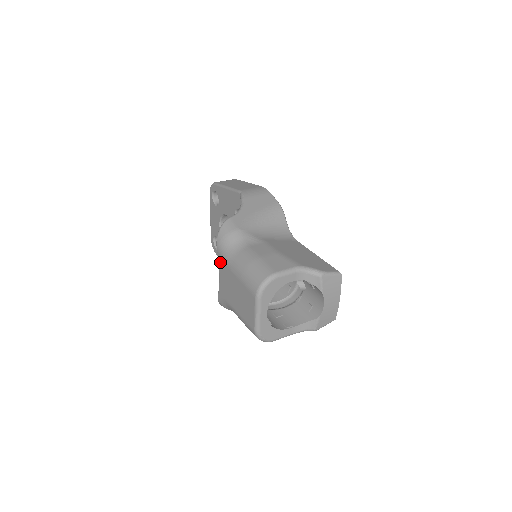
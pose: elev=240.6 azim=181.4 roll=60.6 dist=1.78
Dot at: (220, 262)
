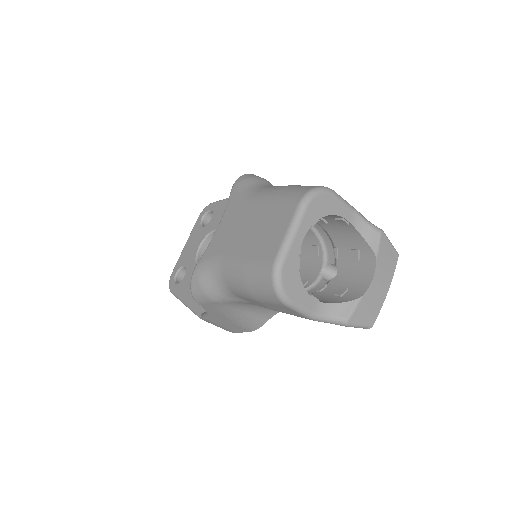
Dot at: (230, 204)
